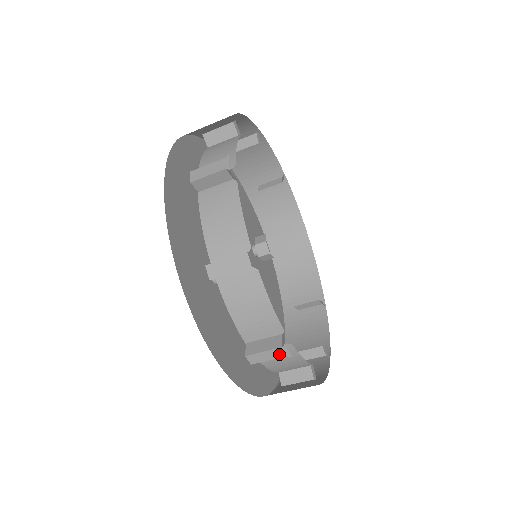
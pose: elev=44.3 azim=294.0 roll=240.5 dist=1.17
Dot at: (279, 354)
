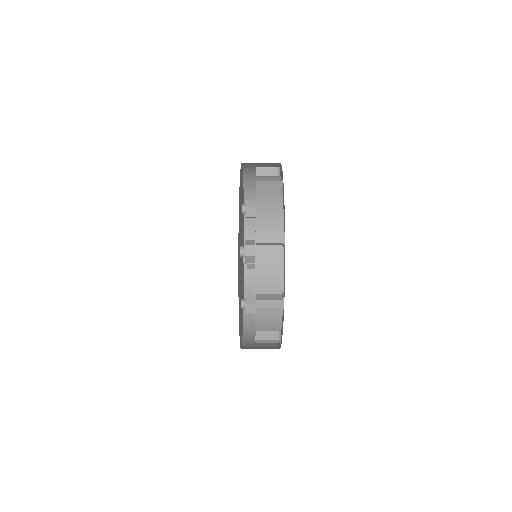
Dot at: (277, 305)
